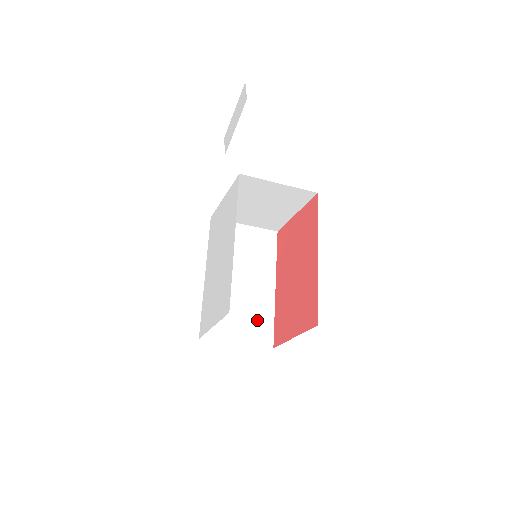
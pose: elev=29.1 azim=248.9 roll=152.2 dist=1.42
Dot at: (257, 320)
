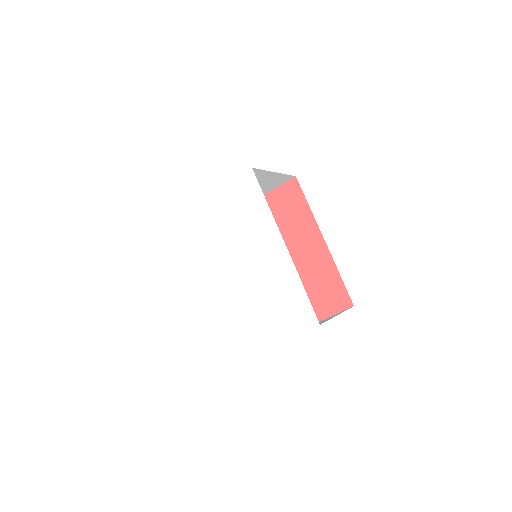
Dot at: occluded
